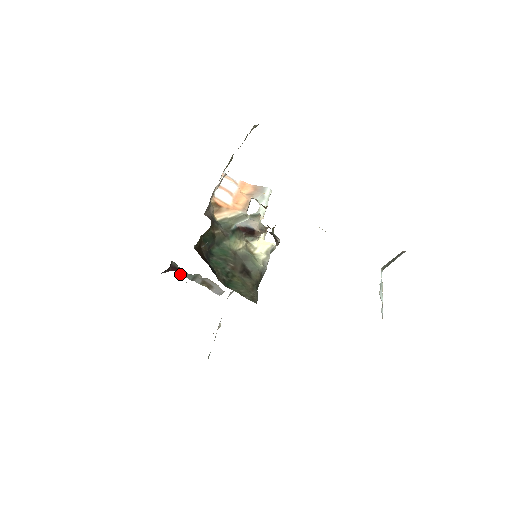
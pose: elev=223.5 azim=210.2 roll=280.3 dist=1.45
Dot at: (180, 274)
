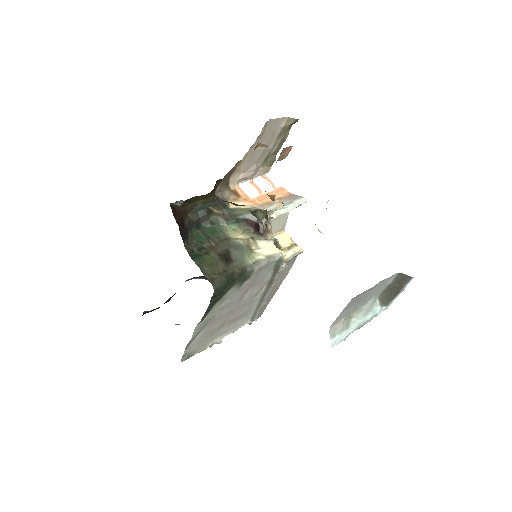
Dot at: occluded
